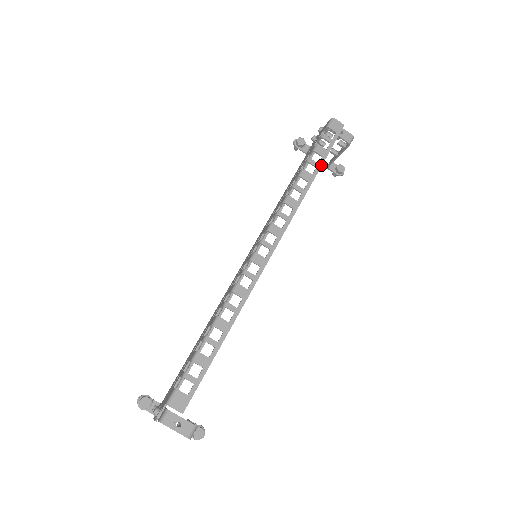
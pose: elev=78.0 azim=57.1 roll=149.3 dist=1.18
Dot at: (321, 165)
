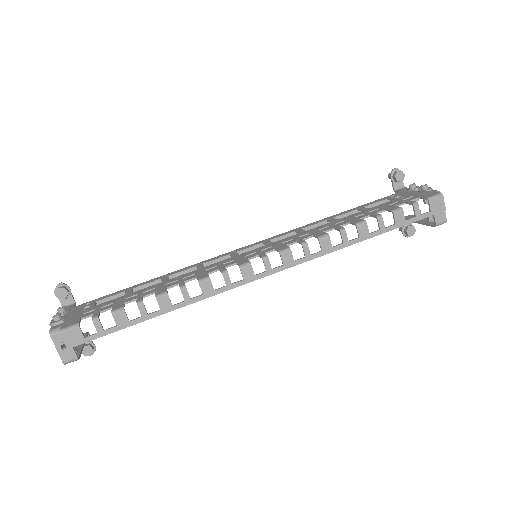
Dot at: (386, 231)
